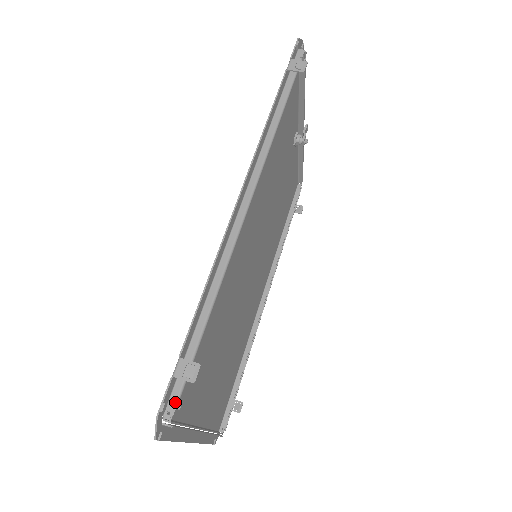
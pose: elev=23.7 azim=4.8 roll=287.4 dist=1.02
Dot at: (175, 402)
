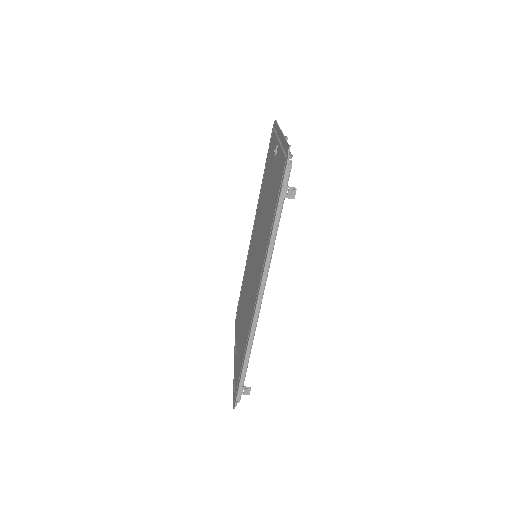
Dot at: (239, 396)
